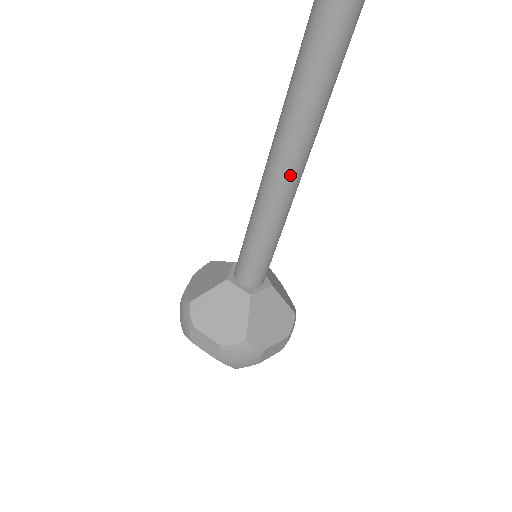
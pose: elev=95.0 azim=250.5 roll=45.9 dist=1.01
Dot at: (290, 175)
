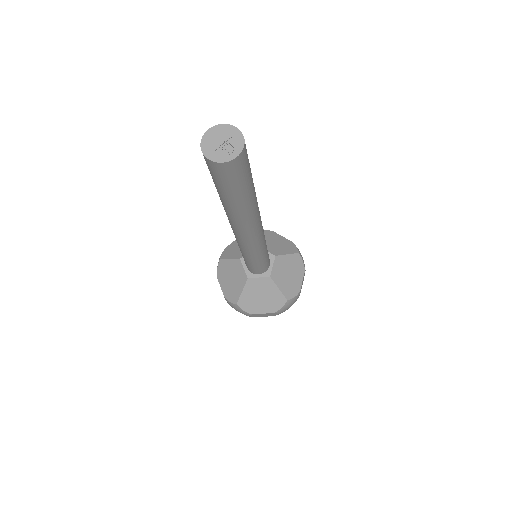
Dot at: (240, 238)
